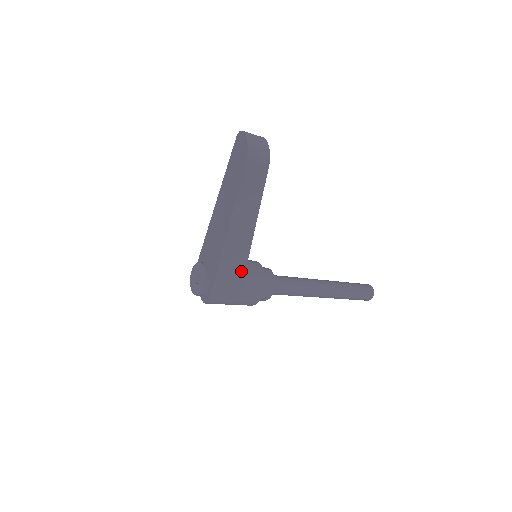
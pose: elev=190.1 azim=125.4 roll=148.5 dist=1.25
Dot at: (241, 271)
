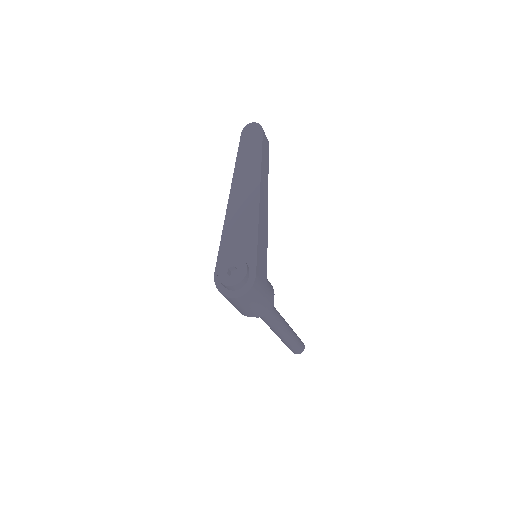
Dot at: (266, 246)
